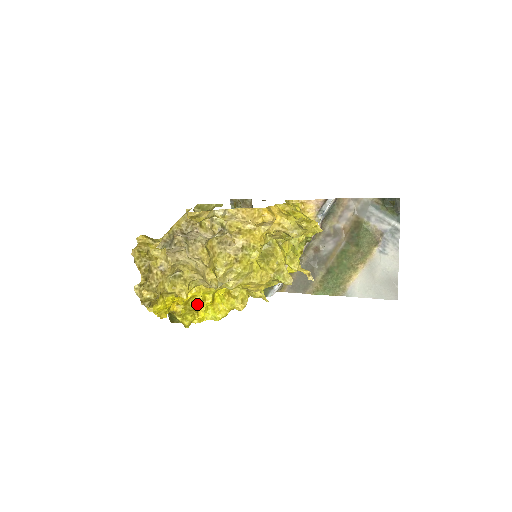
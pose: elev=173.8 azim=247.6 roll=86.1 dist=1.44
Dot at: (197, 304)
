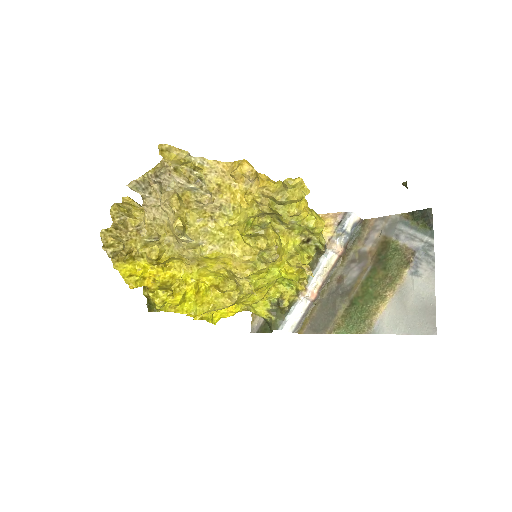
Dot at: (175, 284)
